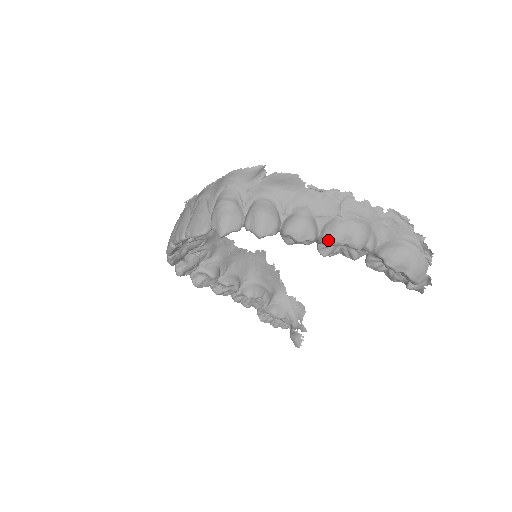
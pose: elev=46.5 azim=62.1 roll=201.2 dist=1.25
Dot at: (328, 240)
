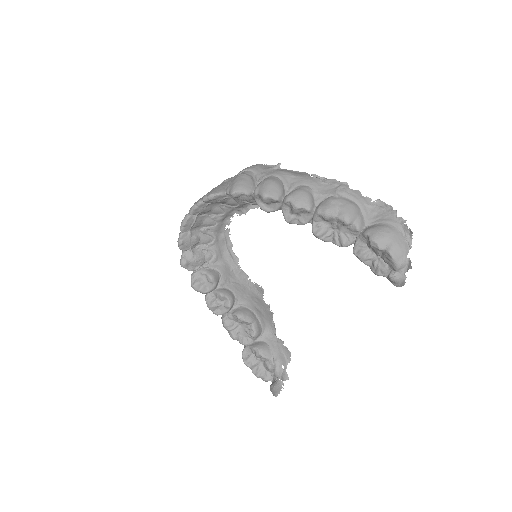
Dot at: (322, 211)
